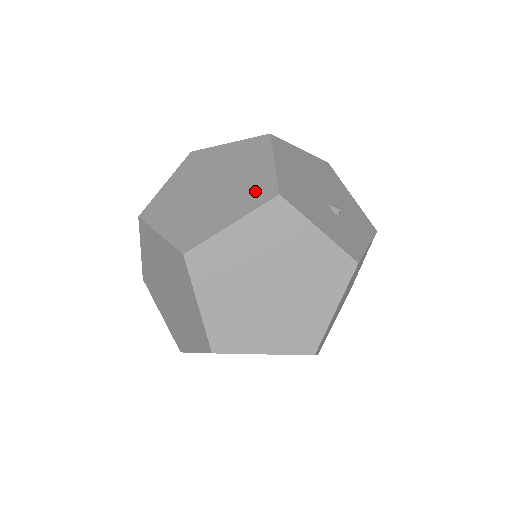
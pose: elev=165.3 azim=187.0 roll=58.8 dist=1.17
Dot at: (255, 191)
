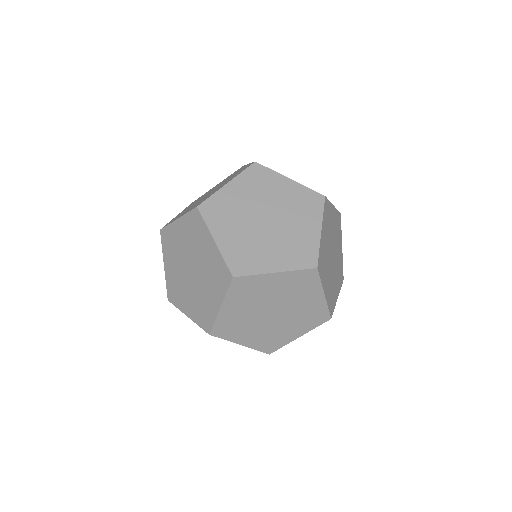
Dot at: (239, 172)
